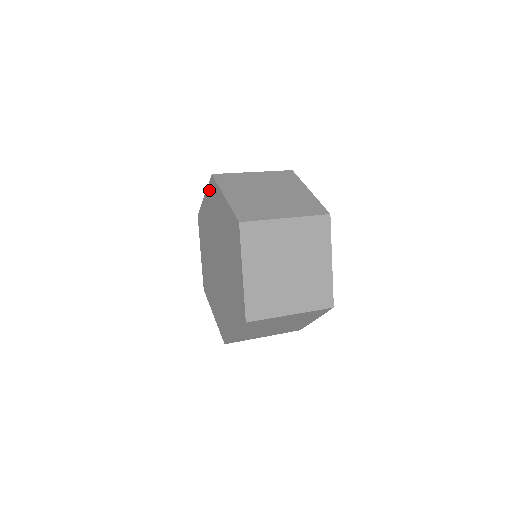
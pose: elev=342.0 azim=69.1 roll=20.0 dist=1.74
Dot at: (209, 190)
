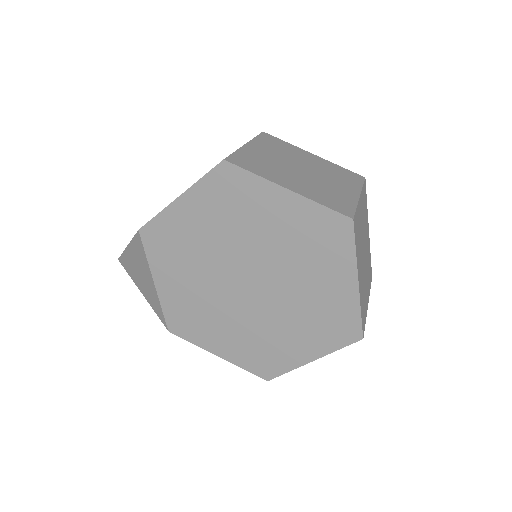
Dot at: (209, 185)
